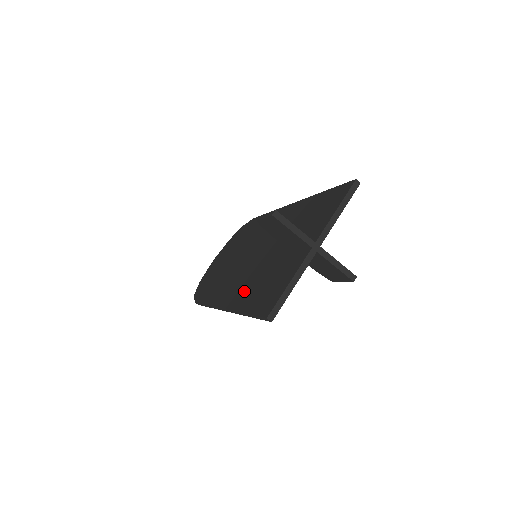
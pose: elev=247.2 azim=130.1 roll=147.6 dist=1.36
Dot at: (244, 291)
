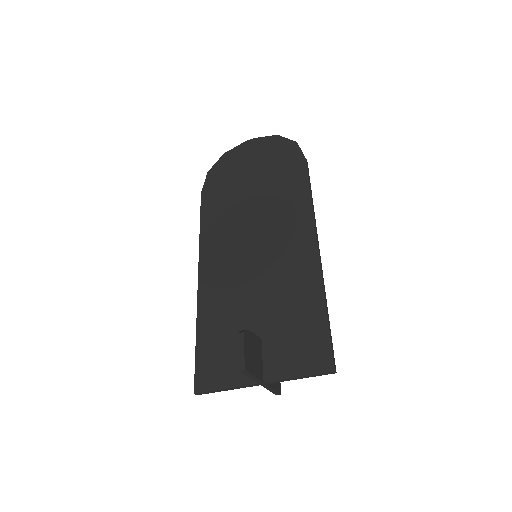
Dot at: (215, 304)
